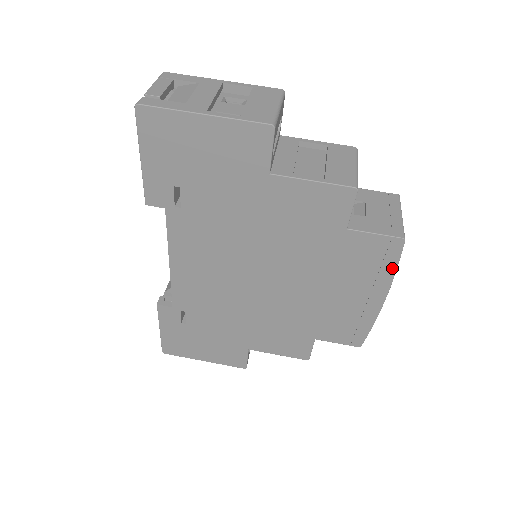
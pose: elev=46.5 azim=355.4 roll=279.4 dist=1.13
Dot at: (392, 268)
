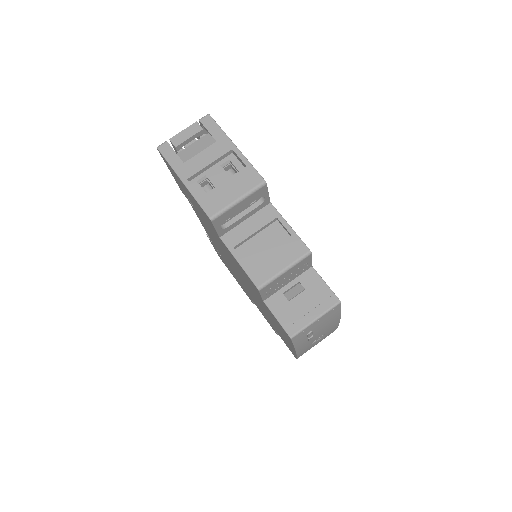
Dot at: occluded
